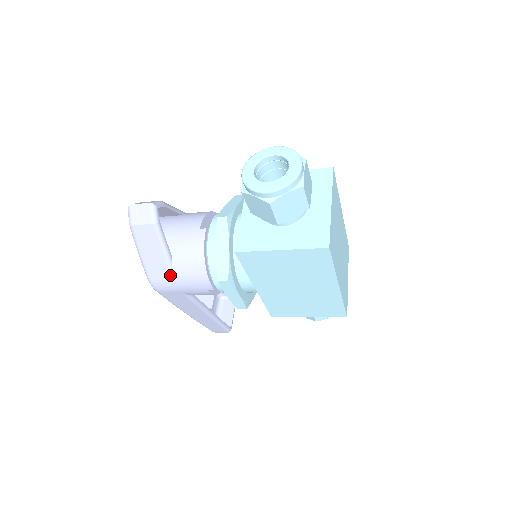
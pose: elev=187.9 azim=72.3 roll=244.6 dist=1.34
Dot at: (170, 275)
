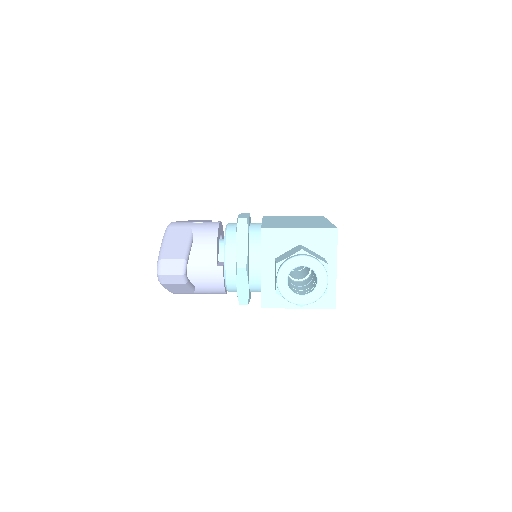
Dot at: (192, 293)
